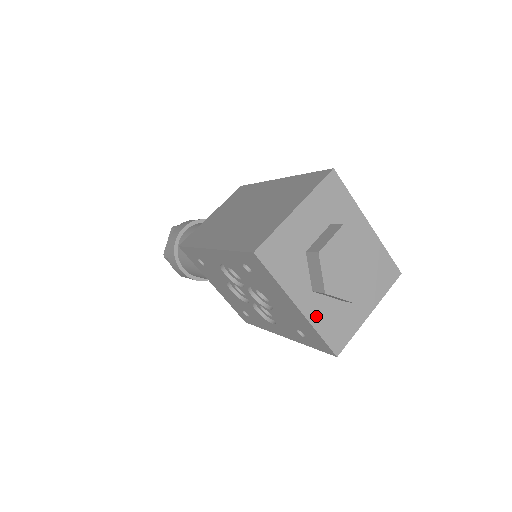
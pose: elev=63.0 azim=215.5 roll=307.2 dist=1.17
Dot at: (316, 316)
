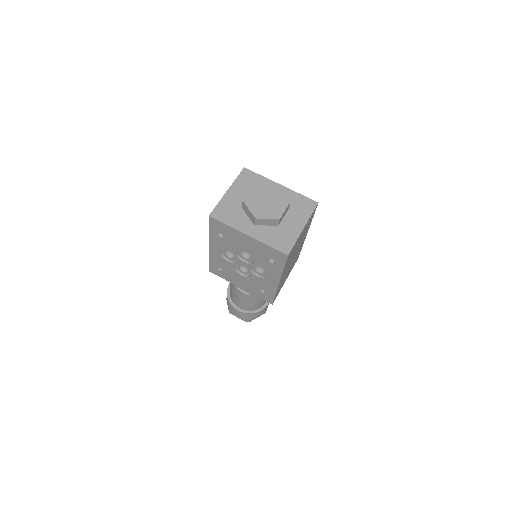
Dot at: (262, 237)
